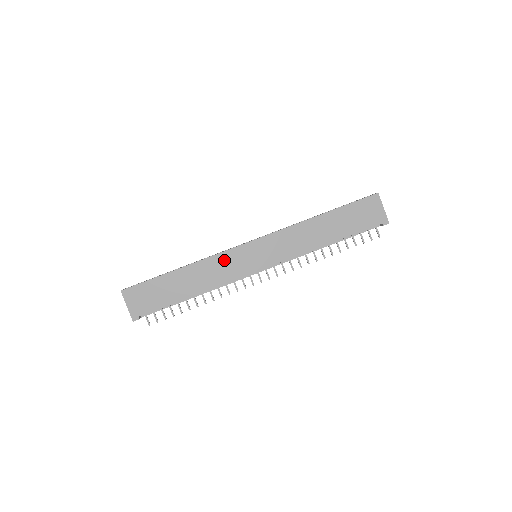
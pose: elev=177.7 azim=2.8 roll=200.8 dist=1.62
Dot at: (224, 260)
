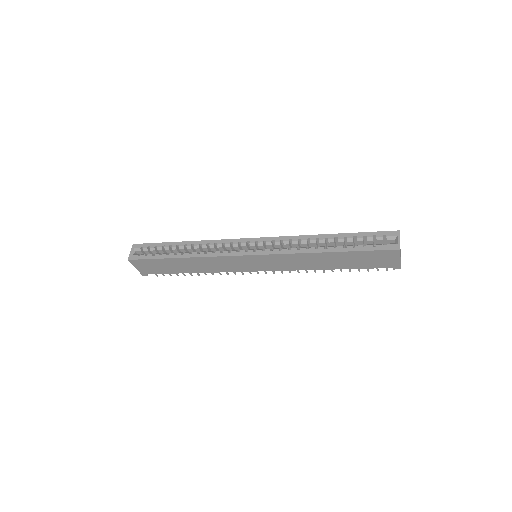
Dot at: (222, 261)
